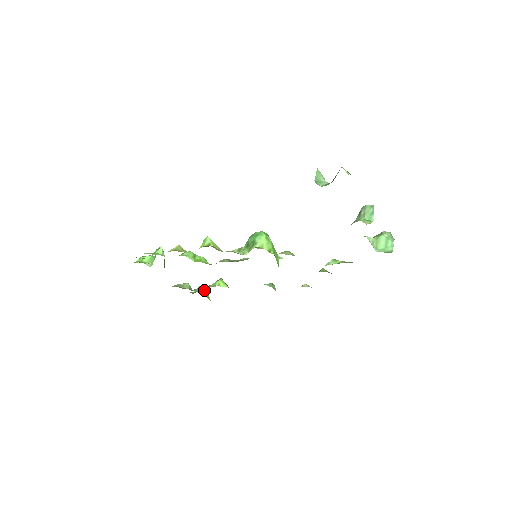
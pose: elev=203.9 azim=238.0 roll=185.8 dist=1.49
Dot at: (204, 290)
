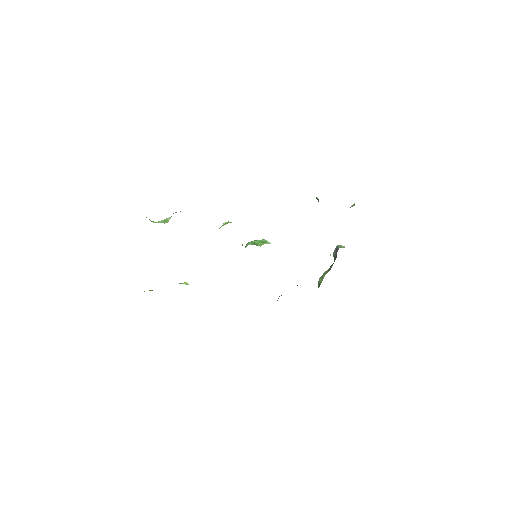
Dot at: occluded
